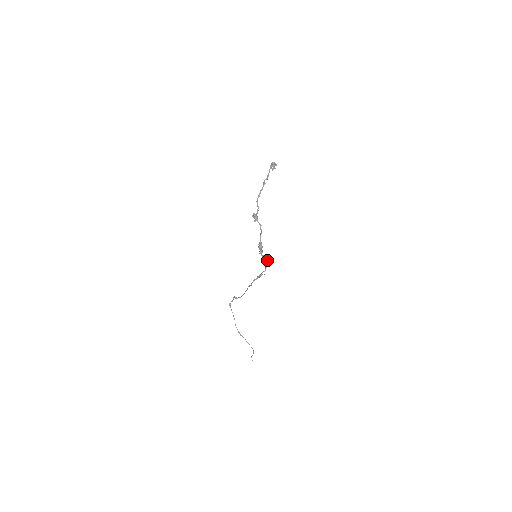
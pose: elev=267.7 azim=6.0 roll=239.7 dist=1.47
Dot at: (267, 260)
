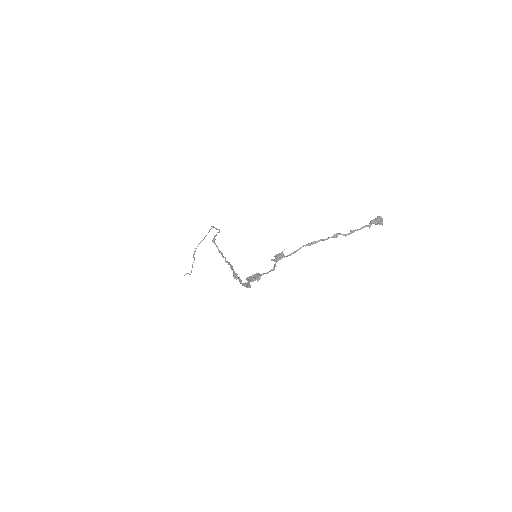
Dot at: (250, 285)
